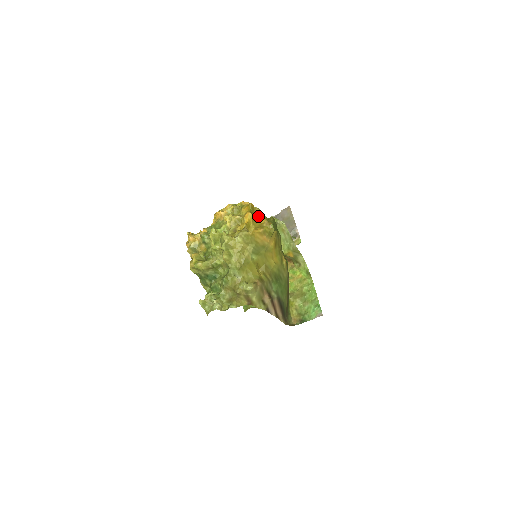
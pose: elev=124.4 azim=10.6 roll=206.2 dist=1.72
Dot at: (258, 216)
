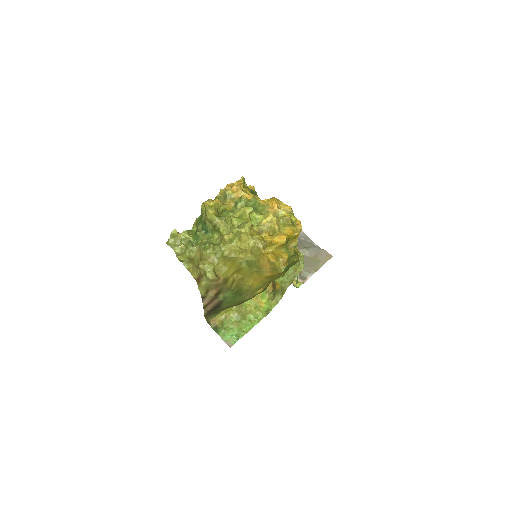
Dot at: (289, 247)
